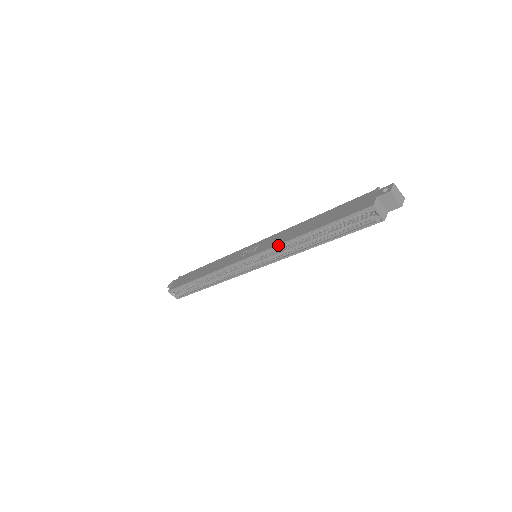
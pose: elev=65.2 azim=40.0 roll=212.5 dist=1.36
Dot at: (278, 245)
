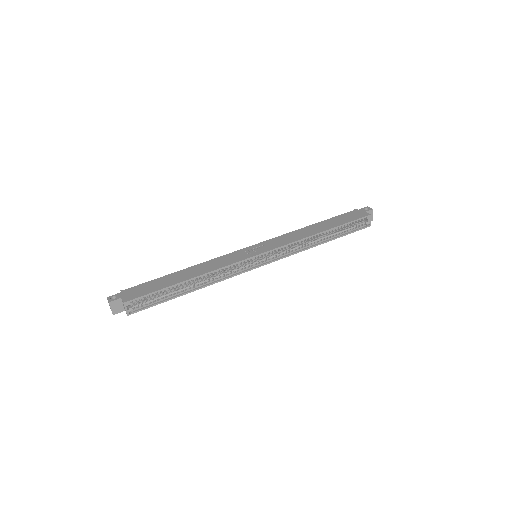
Dot at: (297, 241)
